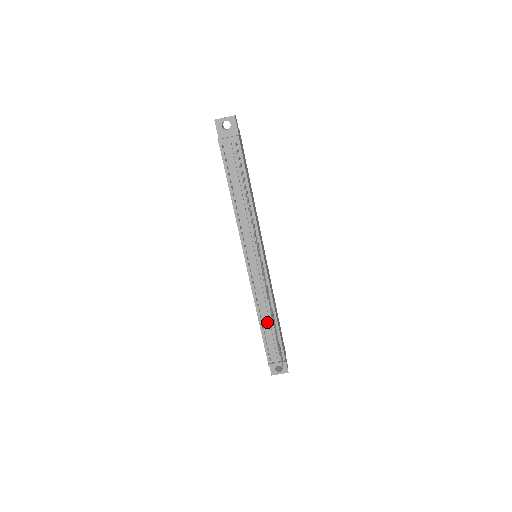
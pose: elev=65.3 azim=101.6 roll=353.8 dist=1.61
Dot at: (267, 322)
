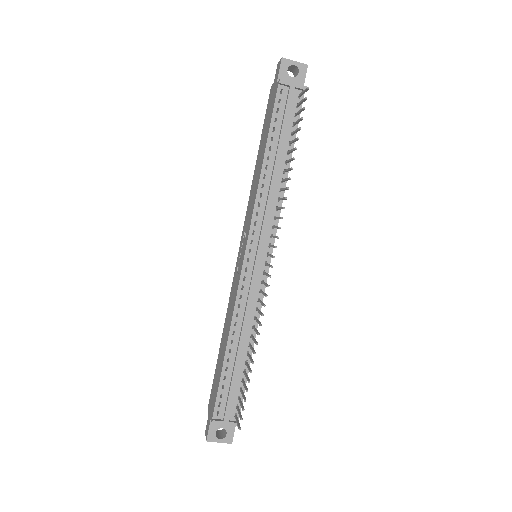
Dot at: (238, 353)
